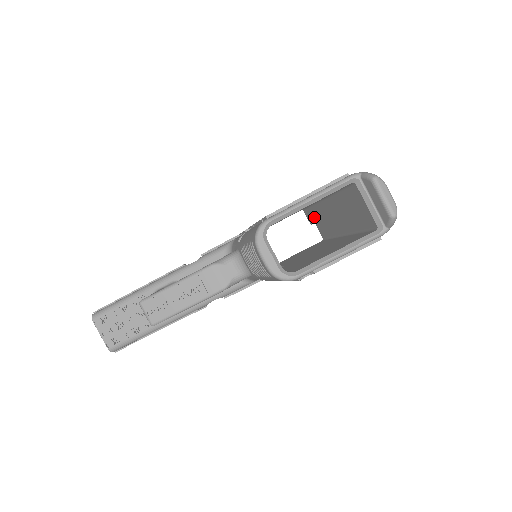
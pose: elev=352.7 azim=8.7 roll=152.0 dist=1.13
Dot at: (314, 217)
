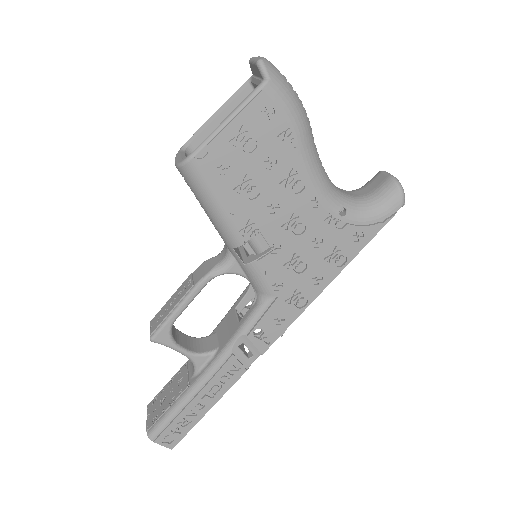
Dot at: occluded
